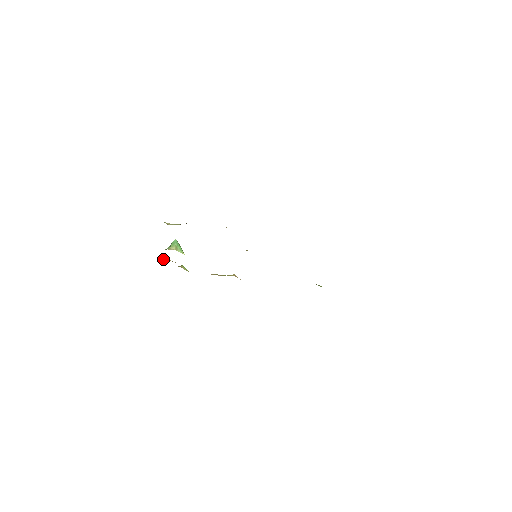
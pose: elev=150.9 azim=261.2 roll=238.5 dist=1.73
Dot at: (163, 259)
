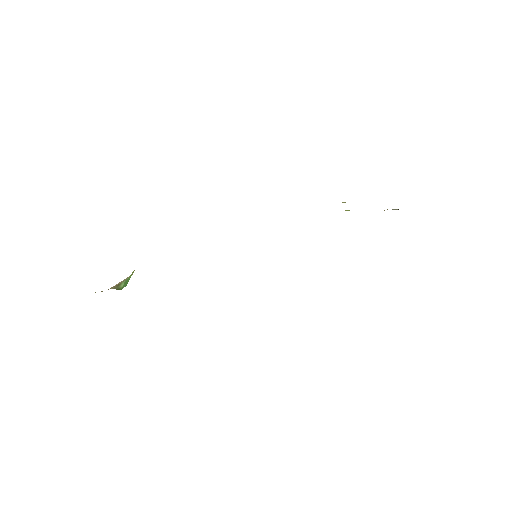
Dot at: occluded
